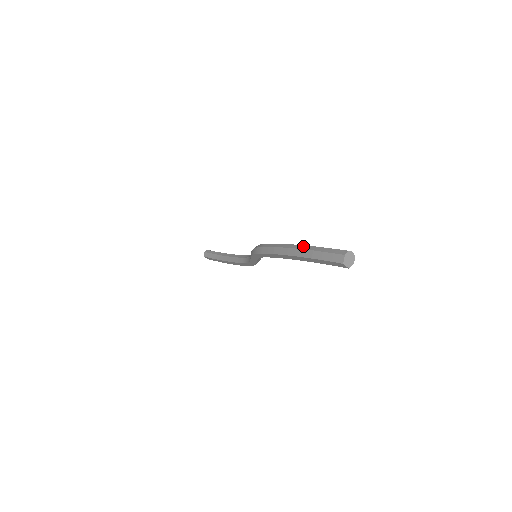
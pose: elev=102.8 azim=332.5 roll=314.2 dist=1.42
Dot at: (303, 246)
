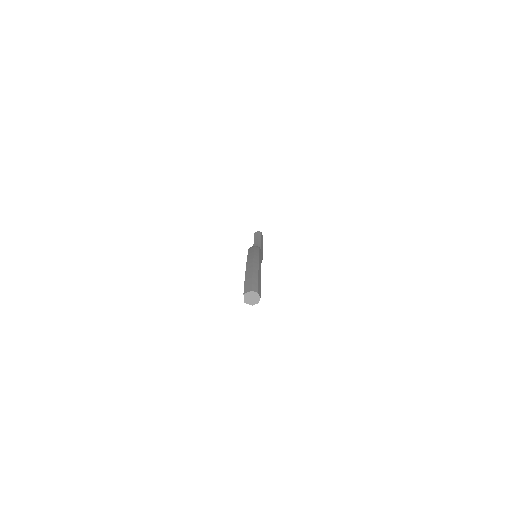
Dot at: (257, 265)
